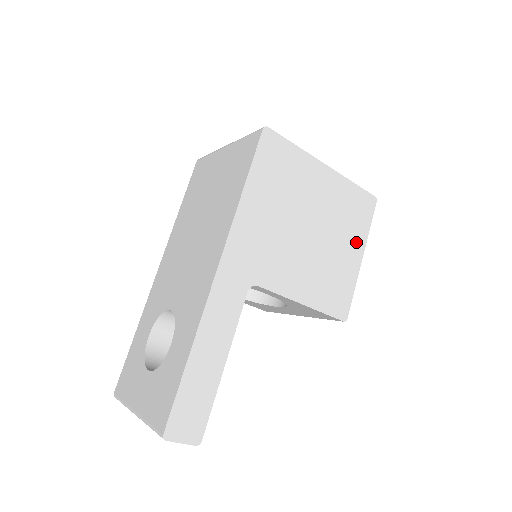
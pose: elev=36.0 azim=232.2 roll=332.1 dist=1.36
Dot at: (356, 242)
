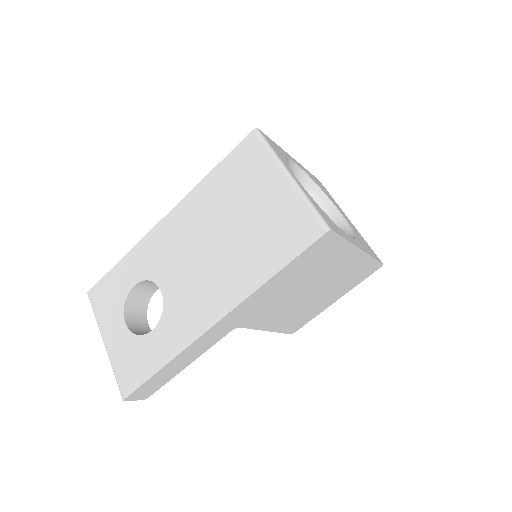
Dot at: (340, 293)
